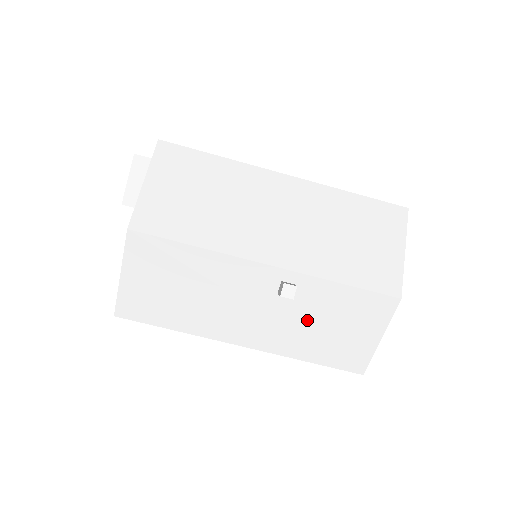
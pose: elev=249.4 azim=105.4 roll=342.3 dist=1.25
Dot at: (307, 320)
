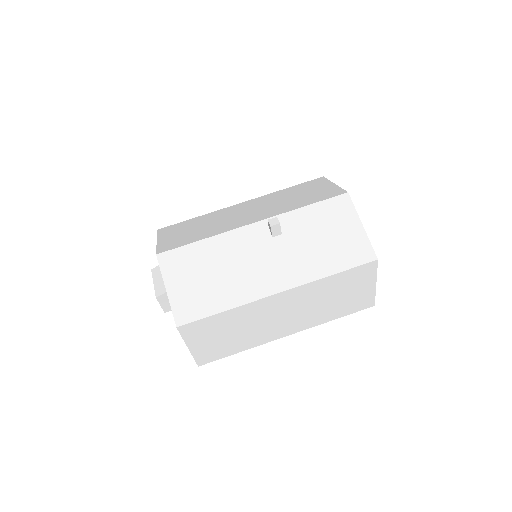
Dot at: (305, 244)
